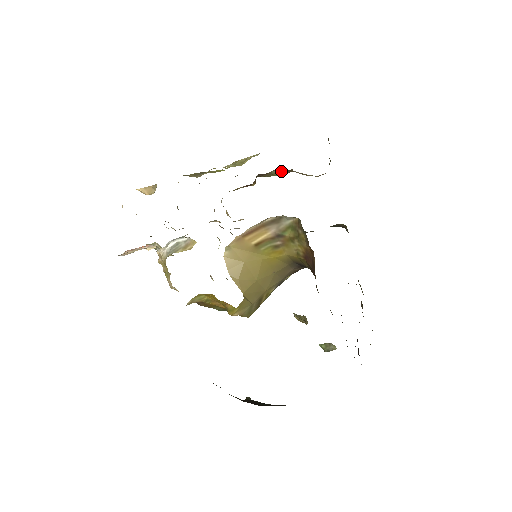
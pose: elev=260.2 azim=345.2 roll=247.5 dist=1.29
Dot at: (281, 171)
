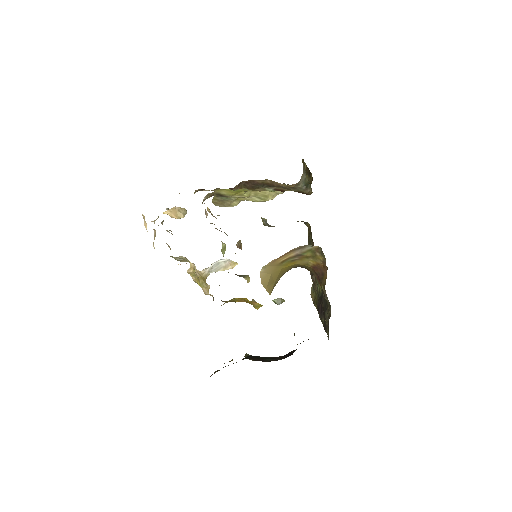
Dot at: occluded
